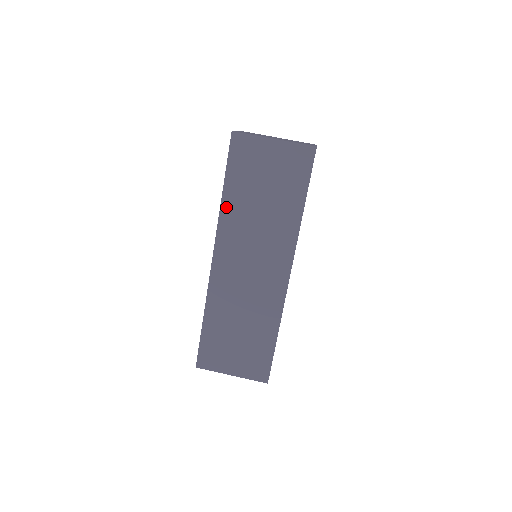
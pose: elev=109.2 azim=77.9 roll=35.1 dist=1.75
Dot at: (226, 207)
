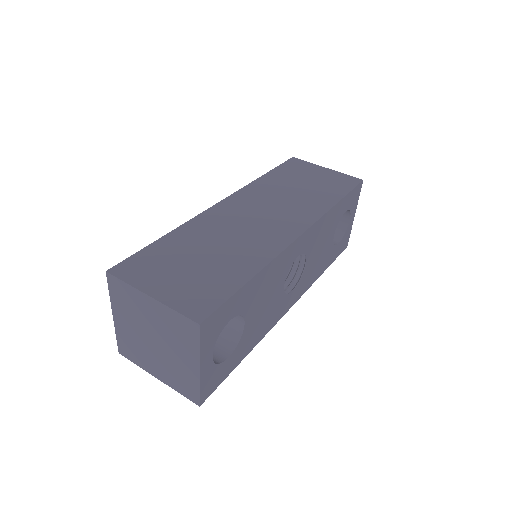
Dot at: (261, 181)
